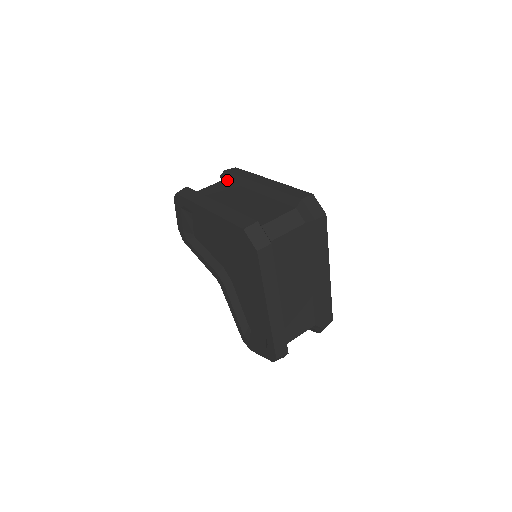
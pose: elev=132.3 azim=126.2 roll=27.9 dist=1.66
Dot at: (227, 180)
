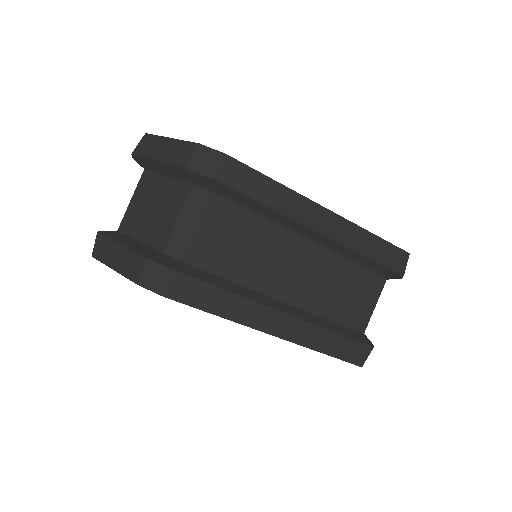
Dot at: (222, 196)
